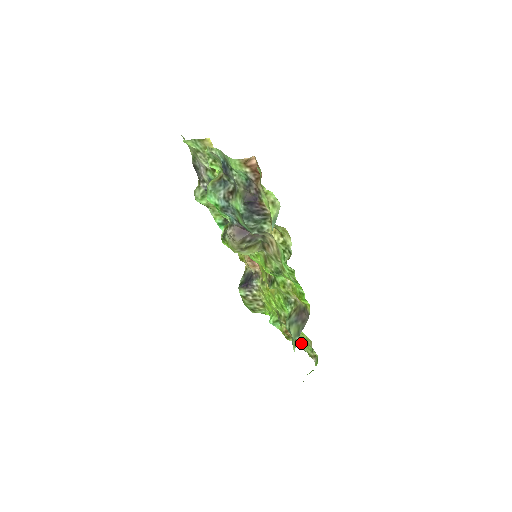
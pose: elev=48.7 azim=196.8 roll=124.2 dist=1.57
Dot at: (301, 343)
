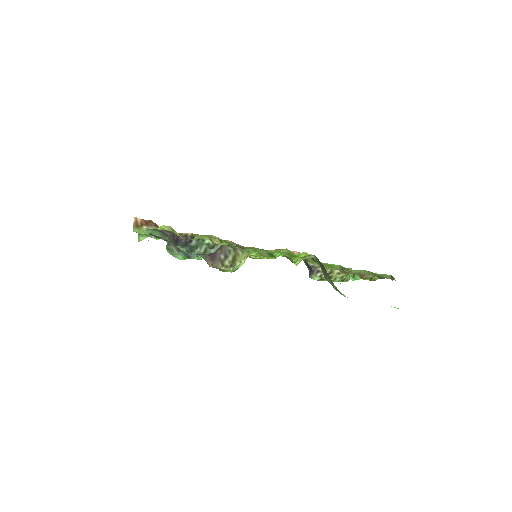
Dot at: occluded
